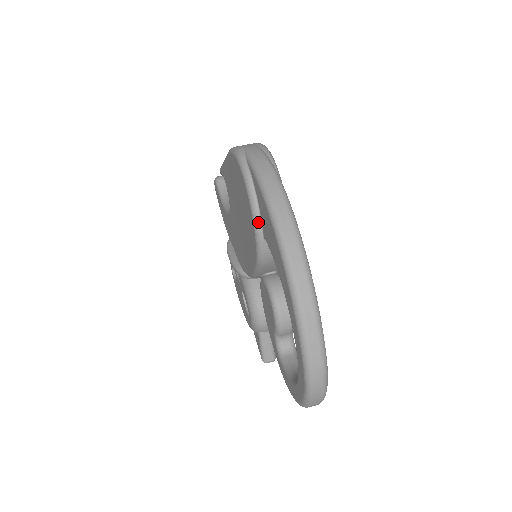
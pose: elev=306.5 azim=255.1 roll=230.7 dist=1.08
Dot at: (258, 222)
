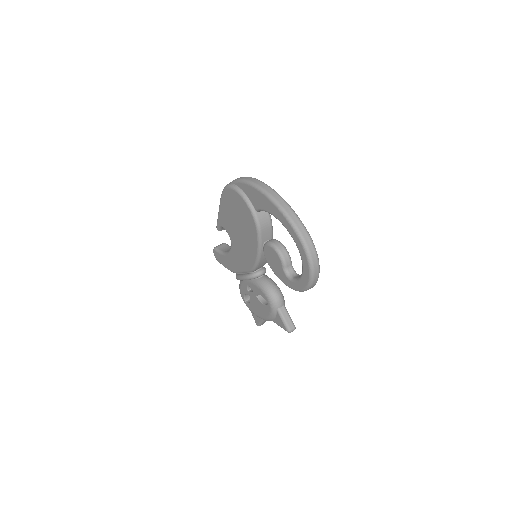
Dot at: (250, 203)
